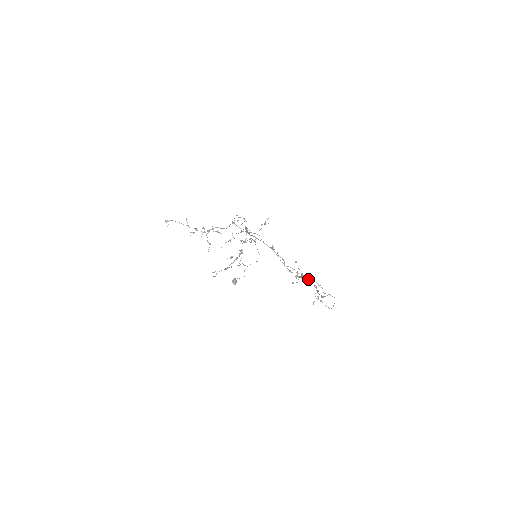
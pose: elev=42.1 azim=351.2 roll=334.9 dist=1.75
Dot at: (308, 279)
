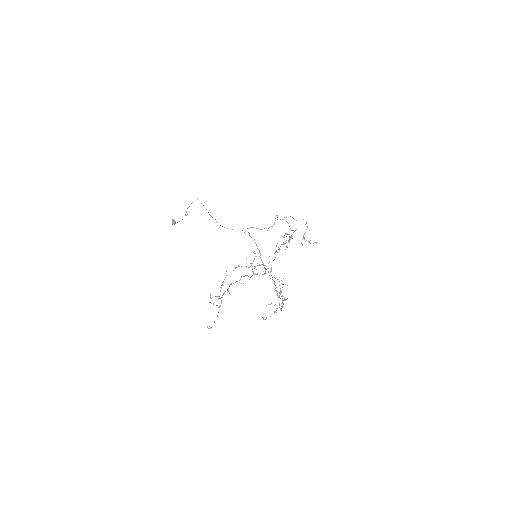
Dot at: occluded
